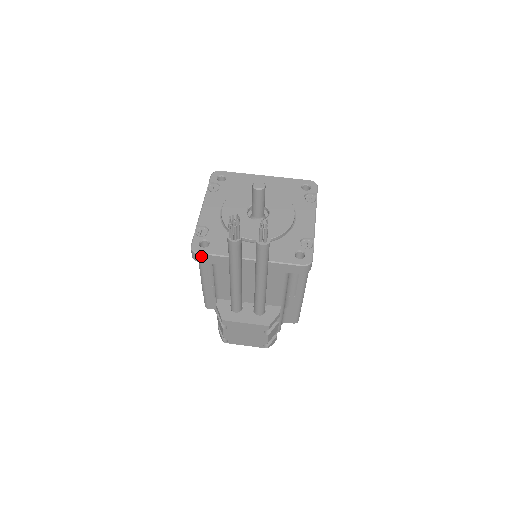
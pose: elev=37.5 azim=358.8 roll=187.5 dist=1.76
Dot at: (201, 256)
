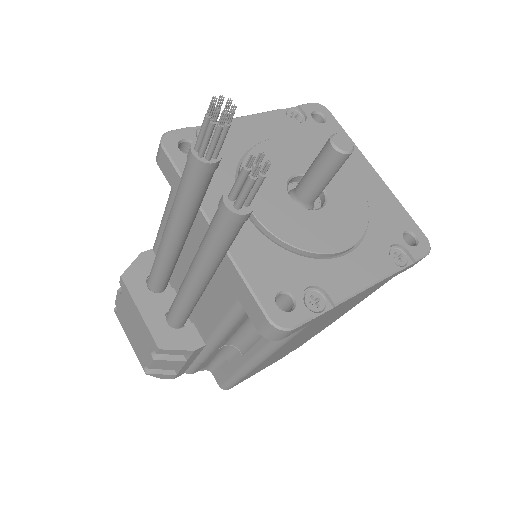
Dot at: (164, 156)
